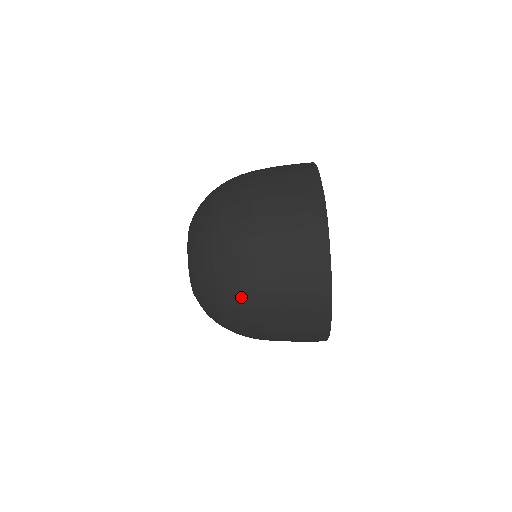
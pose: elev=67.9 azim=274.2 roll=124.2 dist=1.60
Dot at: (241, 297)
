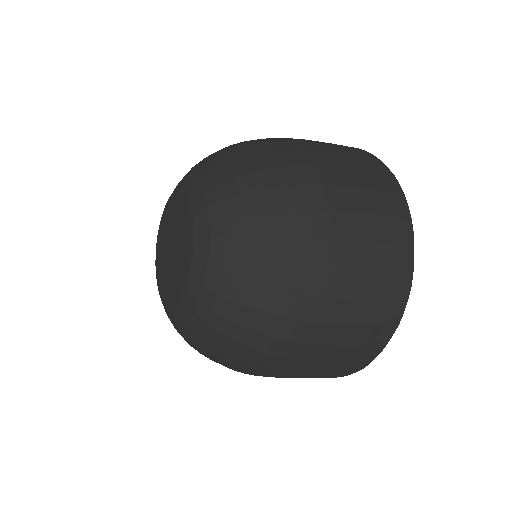
Dot at: occluded
